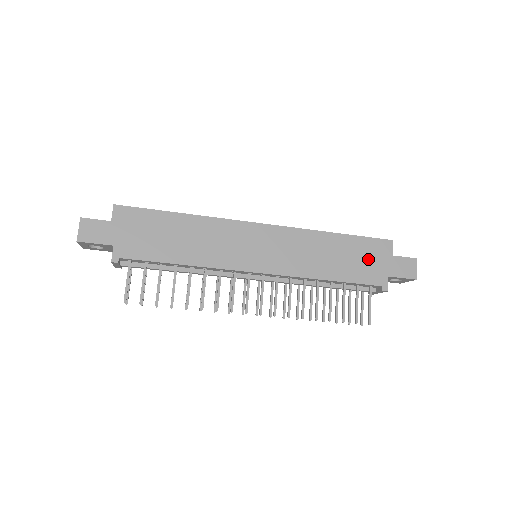
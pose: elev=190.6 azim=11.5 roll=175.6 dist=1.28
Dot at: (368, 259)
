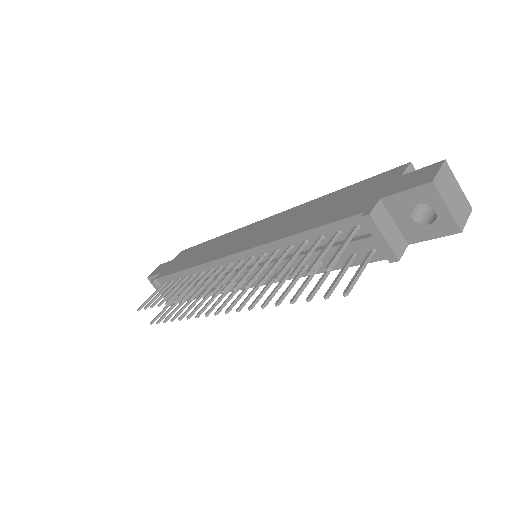
Dot at: (359, 196)
